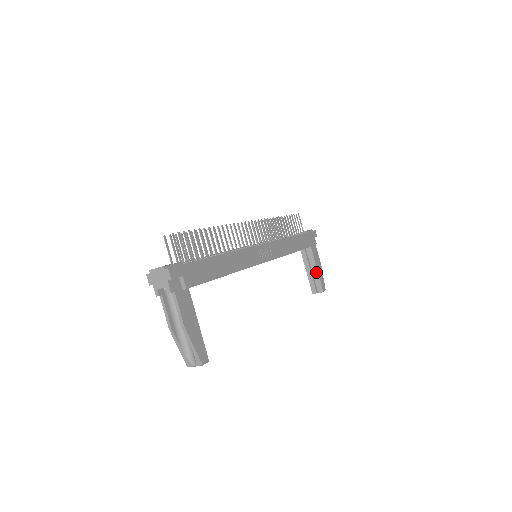
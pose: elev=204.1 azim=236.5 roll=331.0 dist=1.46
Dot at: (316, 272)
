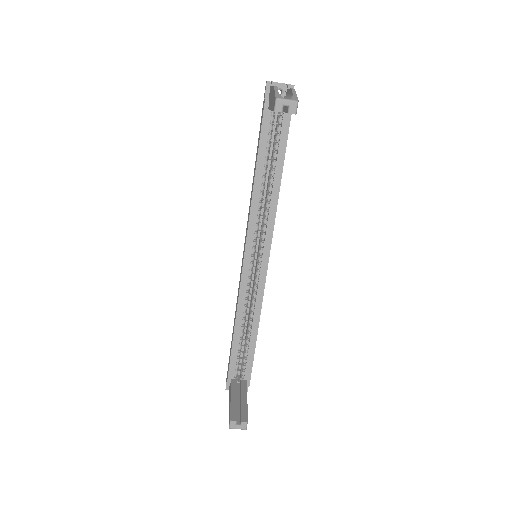
Dot at: (245, 401)
